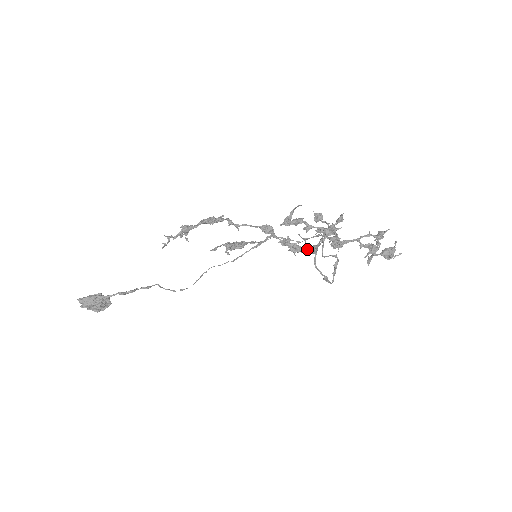
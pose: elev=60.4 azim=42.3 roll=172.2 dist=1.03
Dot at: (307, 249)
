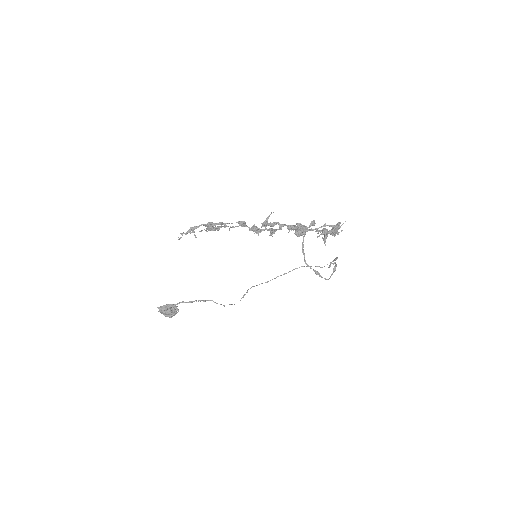
Dot at: occluded
